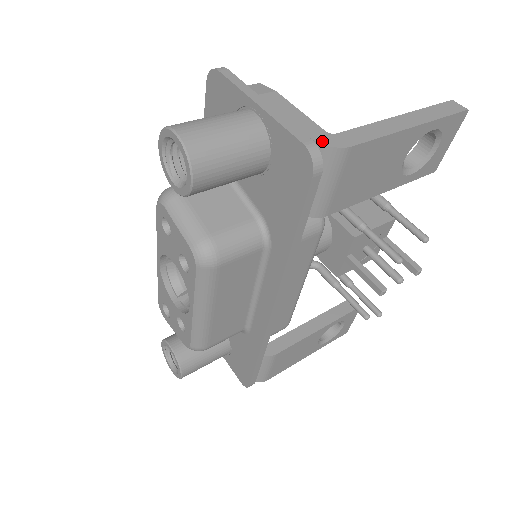
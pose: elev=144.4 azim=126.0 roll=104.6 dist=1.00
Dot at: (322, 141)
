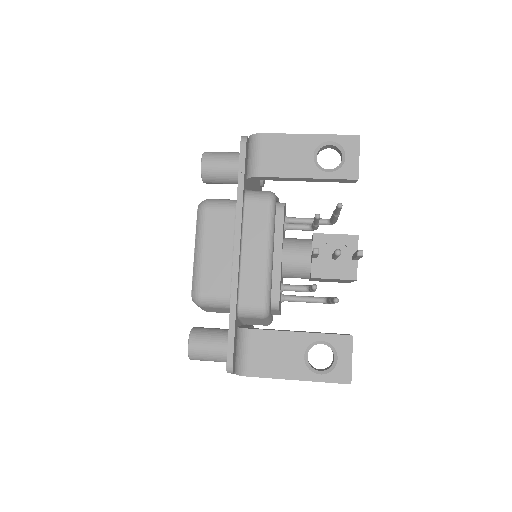
Dot at: (252, 136)
